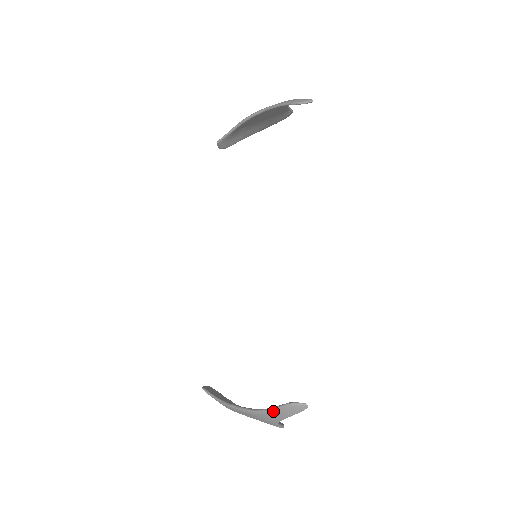
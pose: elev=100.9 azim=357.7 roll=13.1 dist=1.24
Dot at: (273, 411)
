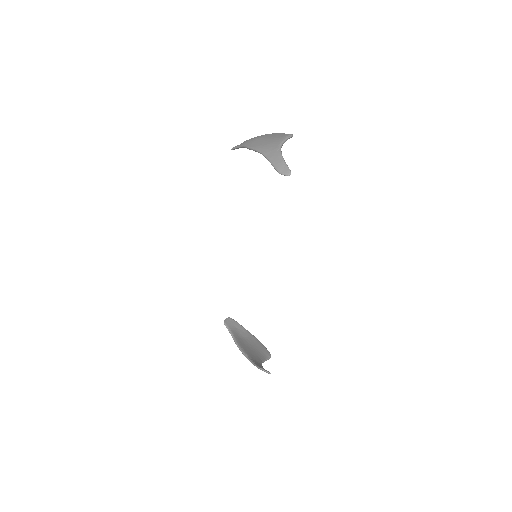
Dot at: (254, 365)
